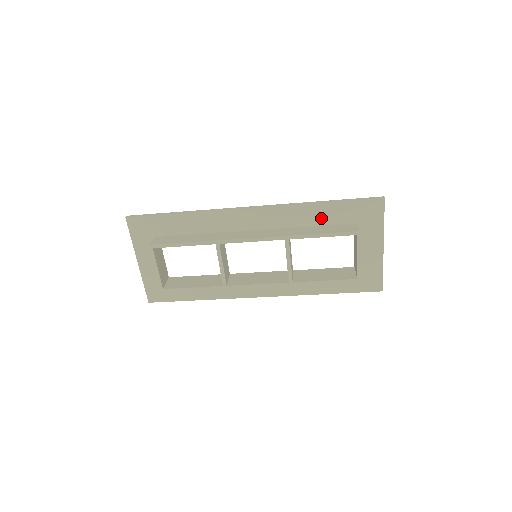
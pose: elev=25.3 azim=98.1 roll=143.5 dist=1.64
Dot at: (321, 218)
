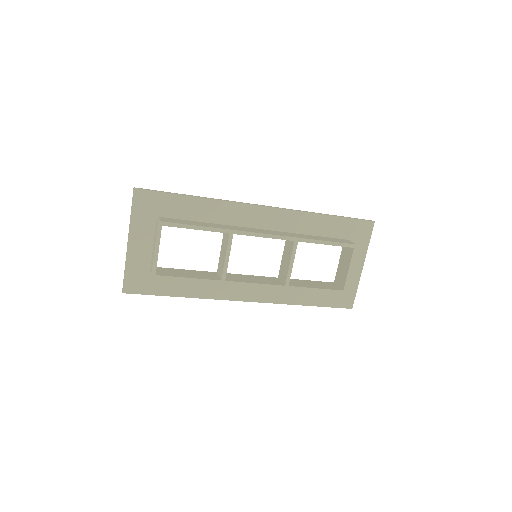
Dot at: (322, 229)
